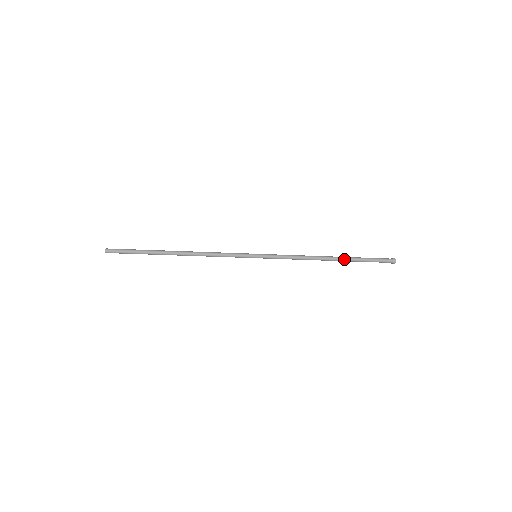
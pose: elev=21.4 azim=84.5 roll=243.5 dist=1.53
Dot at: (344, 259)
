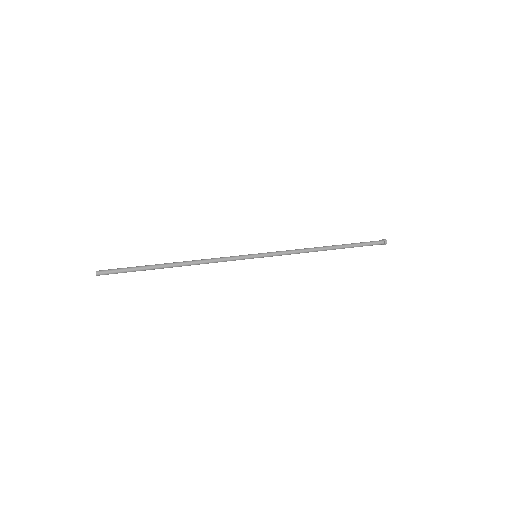
Dot at: (340, 247)
